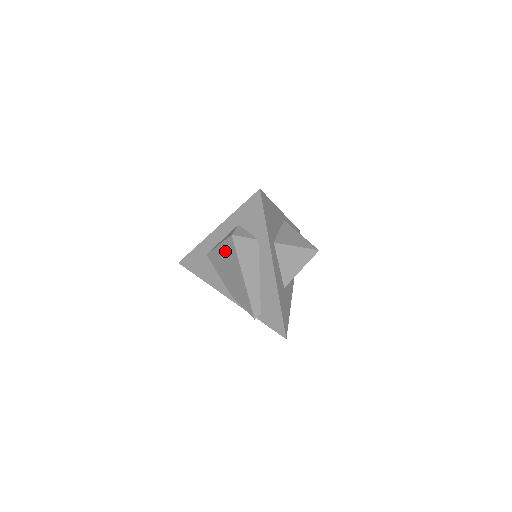
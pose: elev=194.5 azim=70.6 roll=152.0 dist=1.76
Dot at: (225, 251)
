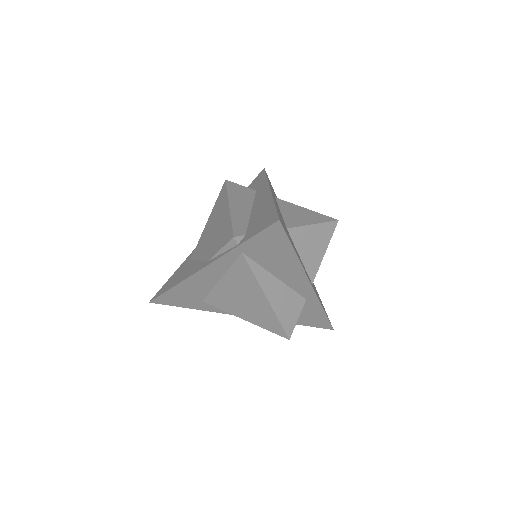
Dot at: (215, 210)
